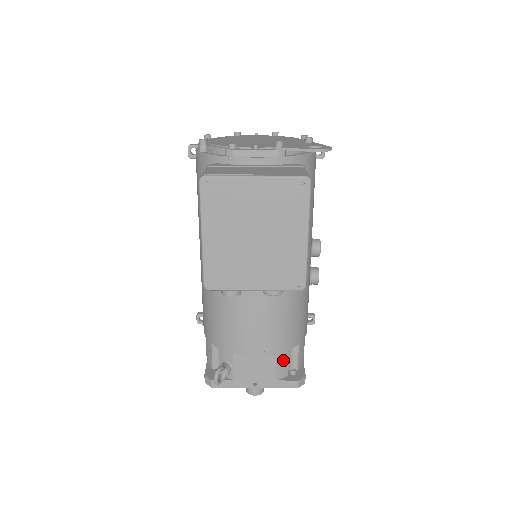
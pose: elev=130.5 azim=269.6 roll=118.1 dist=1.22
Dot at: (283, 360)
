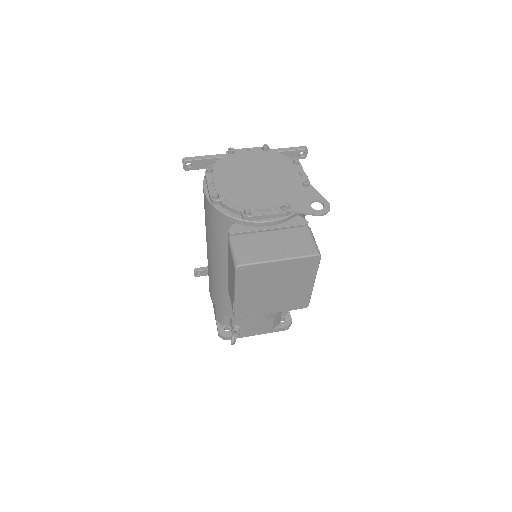
Dot at: (278, 318)
